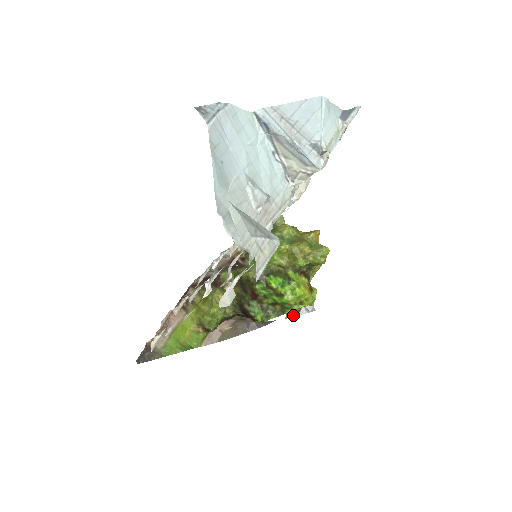
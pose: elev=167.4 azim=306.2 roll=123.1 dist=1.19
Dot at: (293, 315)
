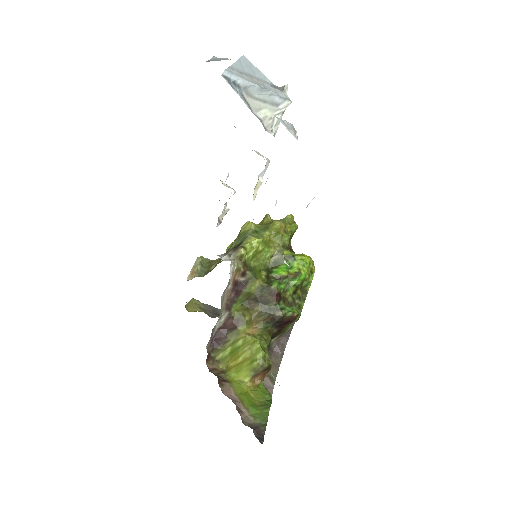
Dot at: occluded
